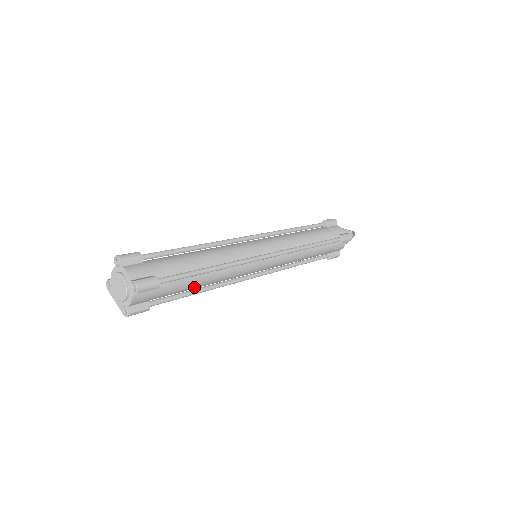
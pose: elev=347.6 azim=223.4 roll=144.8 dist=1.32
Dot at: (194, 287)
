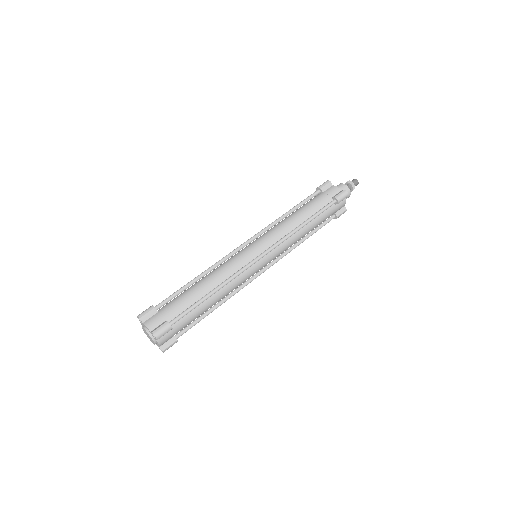
Dot at: occluded
